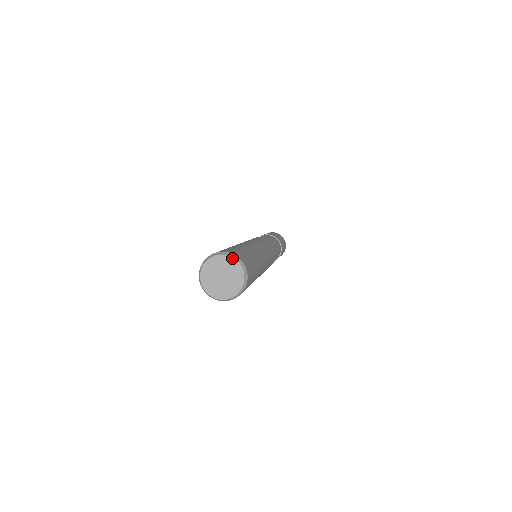
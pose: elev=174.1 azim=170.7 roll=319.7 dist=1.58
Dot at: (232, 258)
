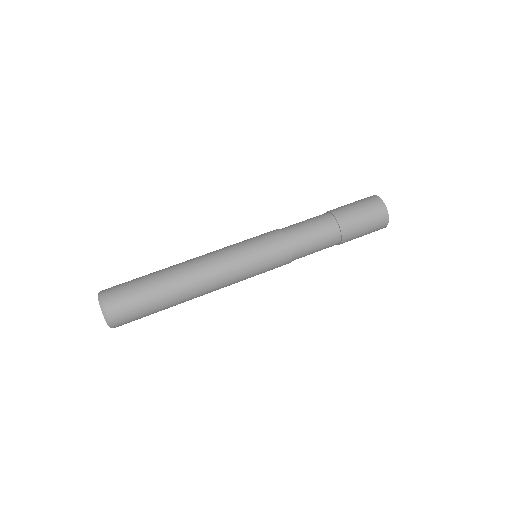
Dot at: (102, 312)
